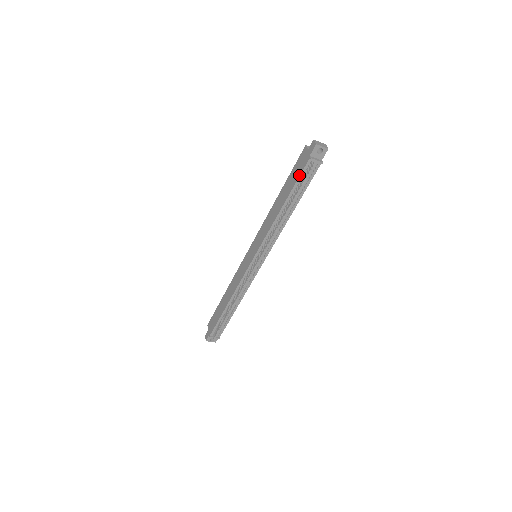
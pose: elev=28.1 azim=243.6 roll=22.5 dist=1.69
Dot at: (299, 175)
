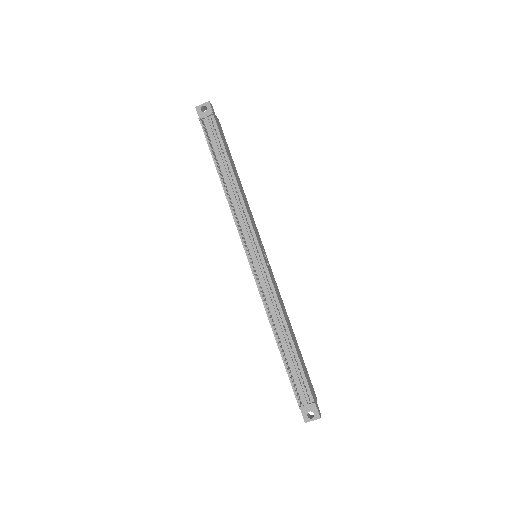
Dot at: occluded
